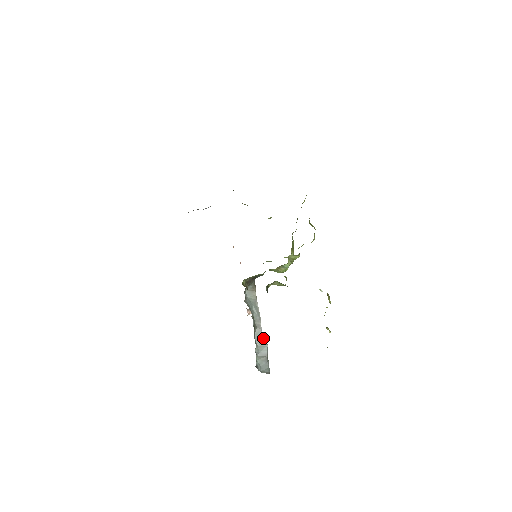
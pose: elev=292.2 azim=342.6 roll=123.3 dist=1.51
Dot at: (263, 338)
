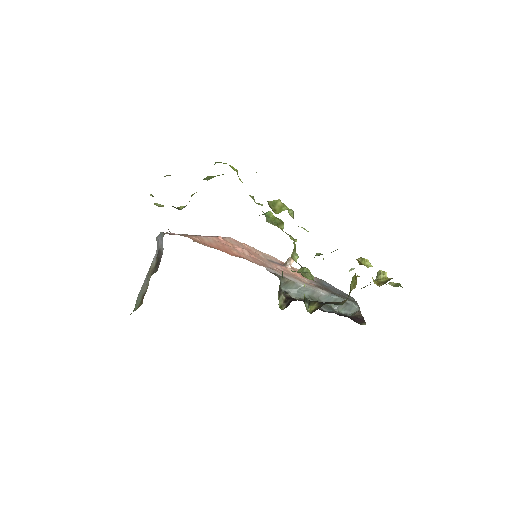
Dot at: (330, 297)
